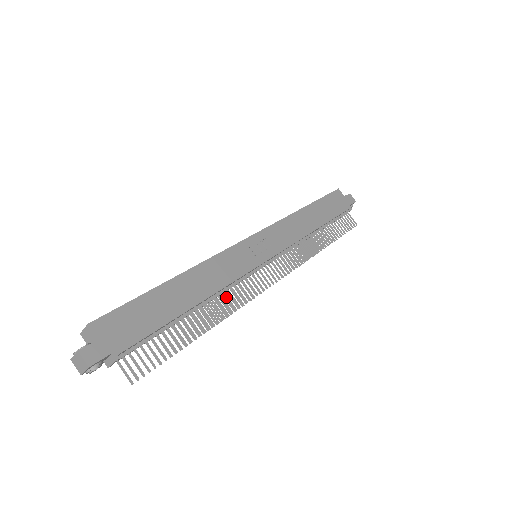
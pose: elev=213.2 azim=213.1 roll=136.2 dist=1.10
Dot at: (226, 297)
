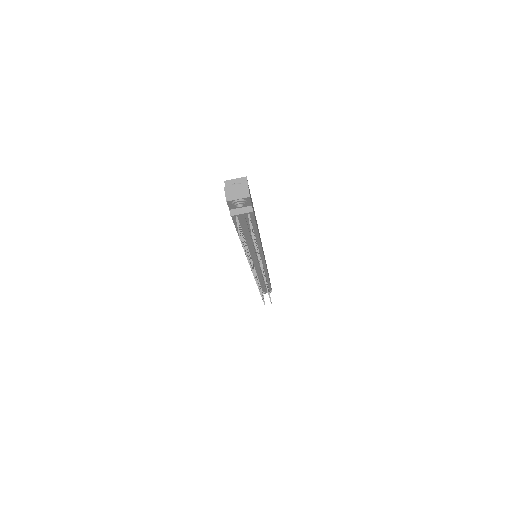
Dot at: (250, 258)
